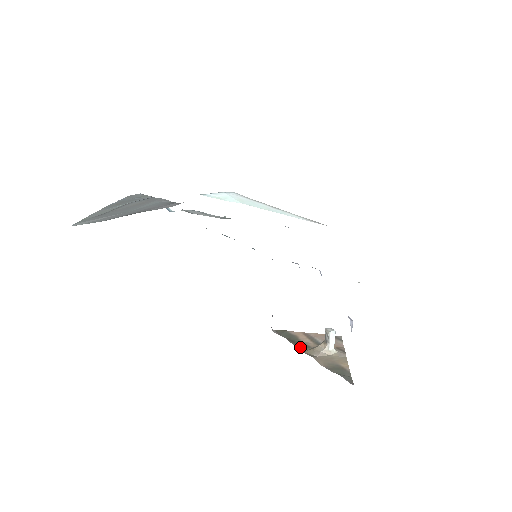
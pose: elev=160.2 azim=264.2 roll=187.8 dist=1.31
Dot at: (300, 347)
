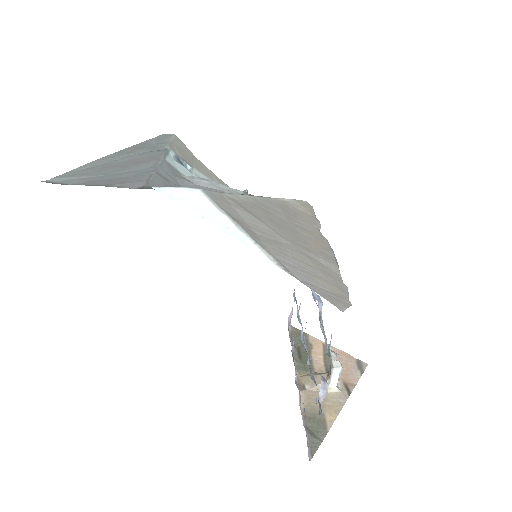
Dot at: (300, 367)
